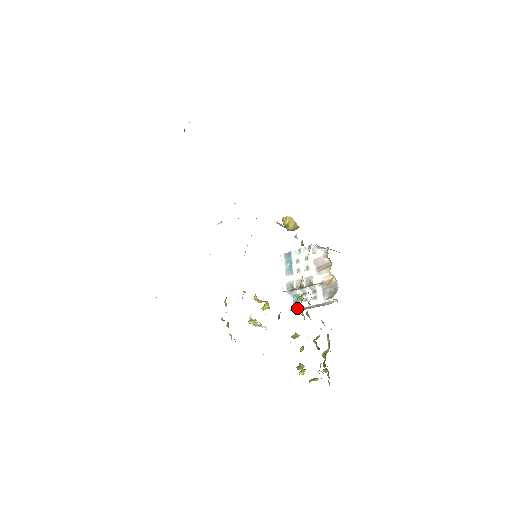
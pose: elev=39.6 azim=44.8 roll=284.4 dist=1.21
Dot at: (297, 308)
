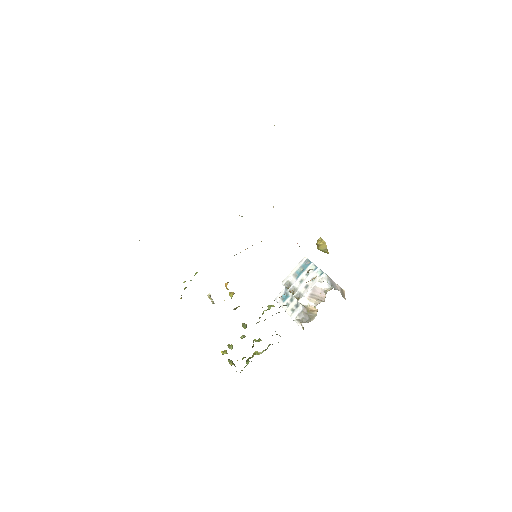
Dot at: (279, 303)
